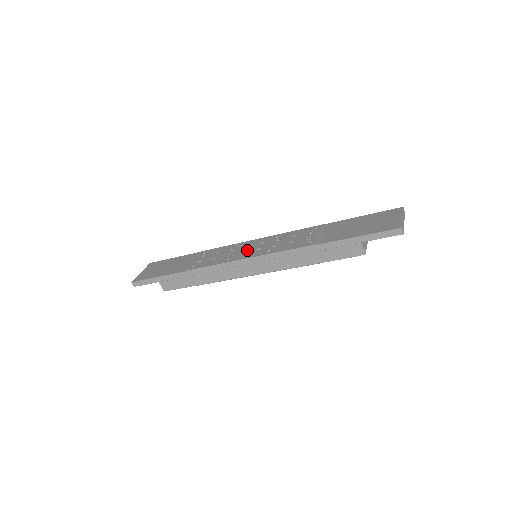
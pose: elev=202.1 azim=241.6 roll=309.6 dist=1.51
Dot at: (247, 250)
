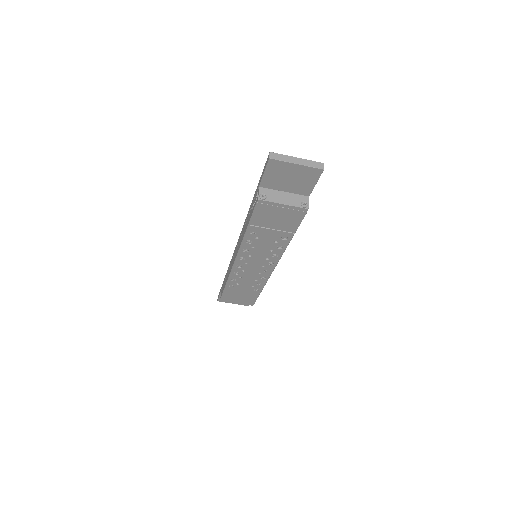
Dot at: occluded
